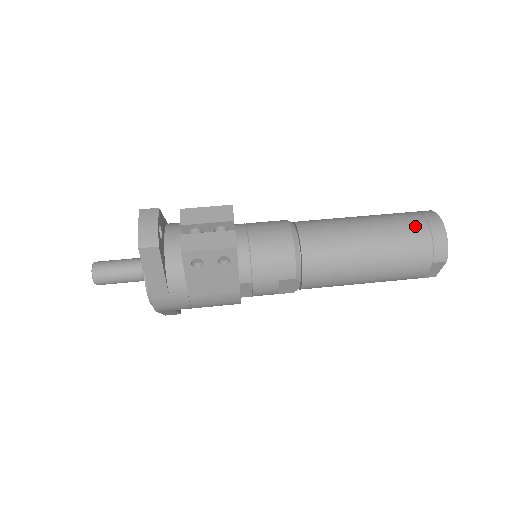
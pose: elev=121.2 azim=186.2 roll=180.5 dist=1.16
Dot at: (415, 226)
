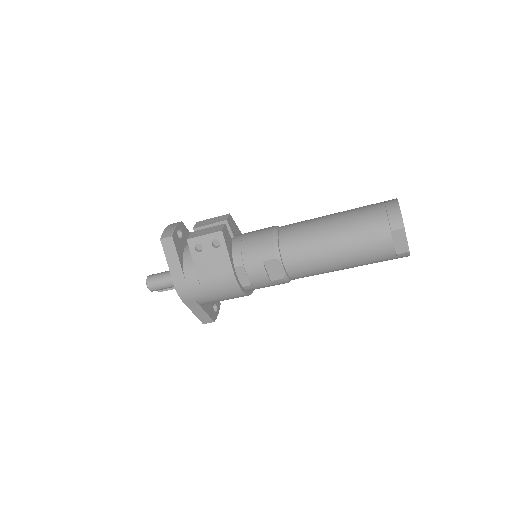
Dot at: (372, 207)
